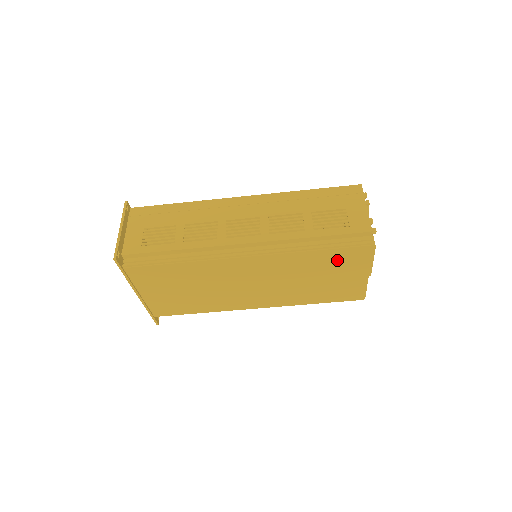
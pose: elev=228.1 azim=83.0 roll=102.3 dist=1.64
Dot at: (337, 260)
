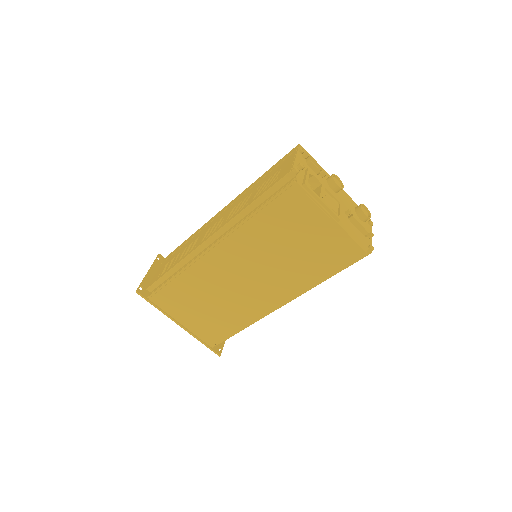
Dot at: (284, 216)
